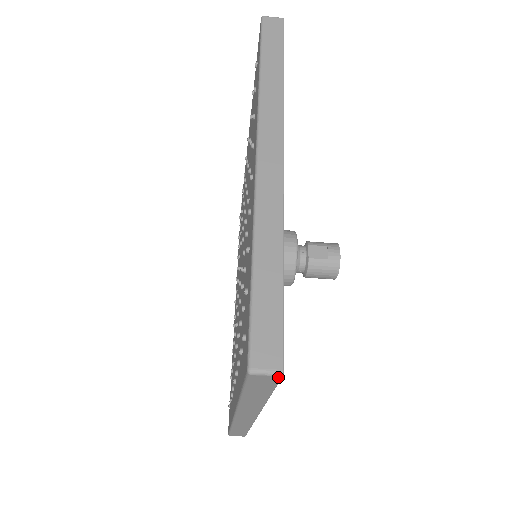
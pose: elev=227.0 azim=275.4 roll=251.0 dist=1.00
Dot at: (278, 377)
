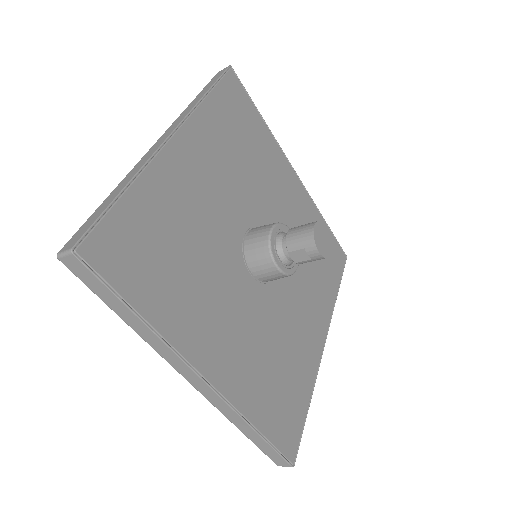
Dot at: (293, 464)
